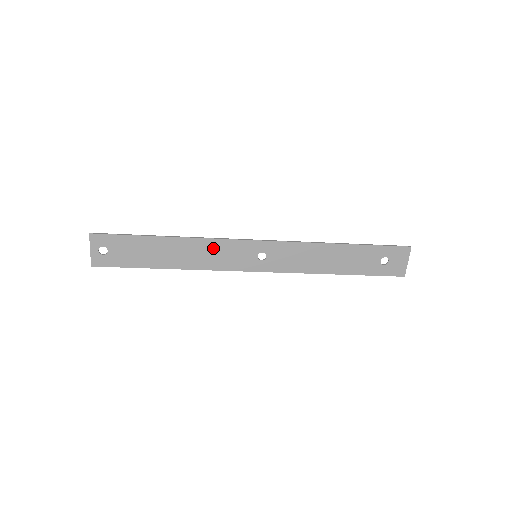
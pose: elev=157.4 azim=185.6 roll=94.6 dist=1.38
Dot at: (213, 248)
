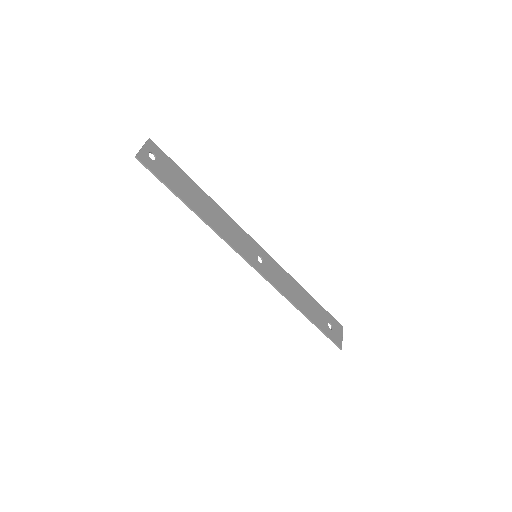
Dot at: (230, 225)
